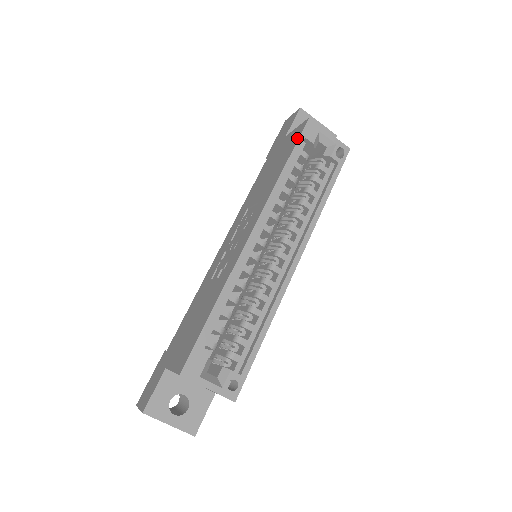
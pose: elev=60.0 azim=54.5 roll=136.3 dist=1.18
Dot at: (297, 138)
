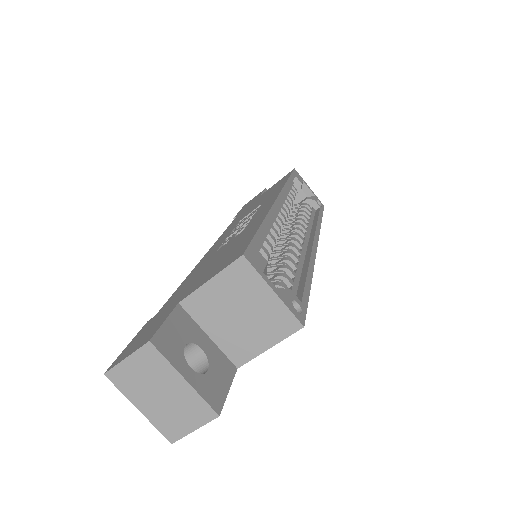
Dot at: (289, 174)
